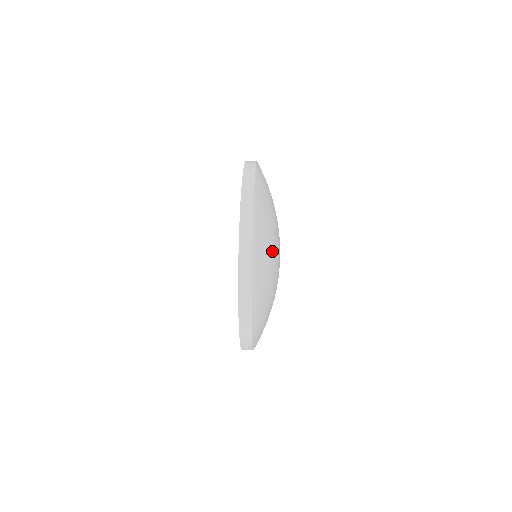
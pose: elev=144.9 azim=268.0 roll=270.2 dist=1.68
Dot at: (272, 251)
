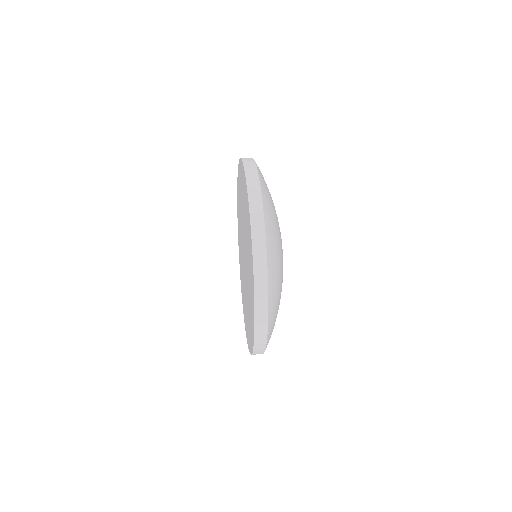
Dot at: (280, 247)
